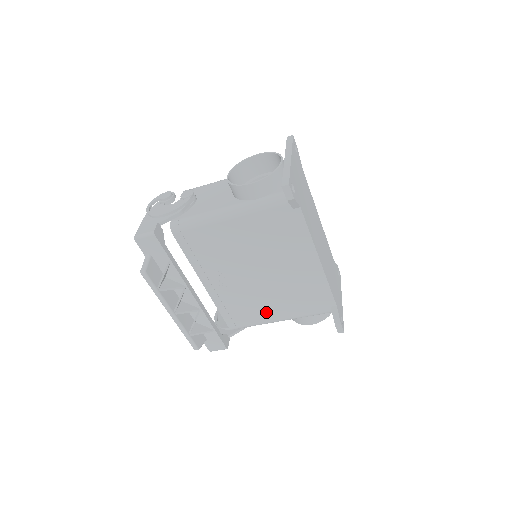
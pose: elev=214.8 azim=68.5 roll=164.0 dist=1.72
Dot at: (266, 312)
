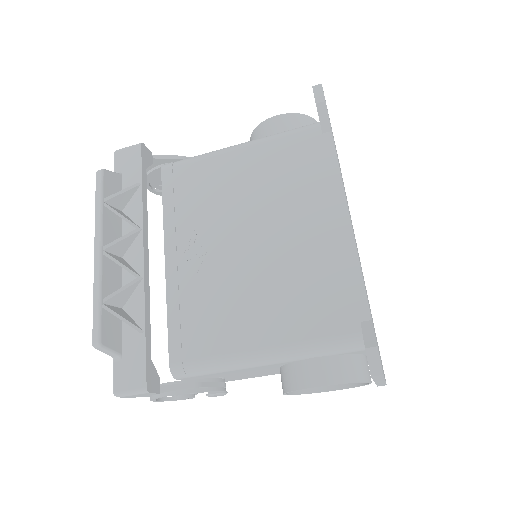
Dot at: (243, 327)
